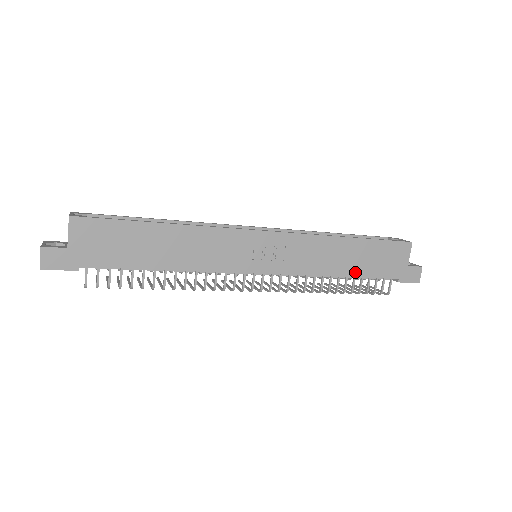
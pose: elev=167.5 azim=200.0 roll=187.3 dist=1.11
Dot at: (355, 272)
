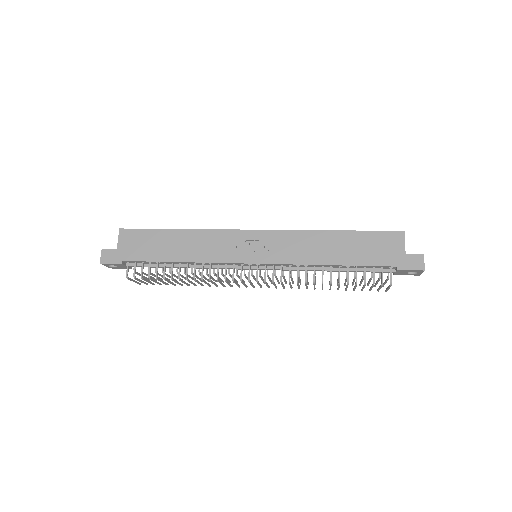
Dot at: (345, 261)
